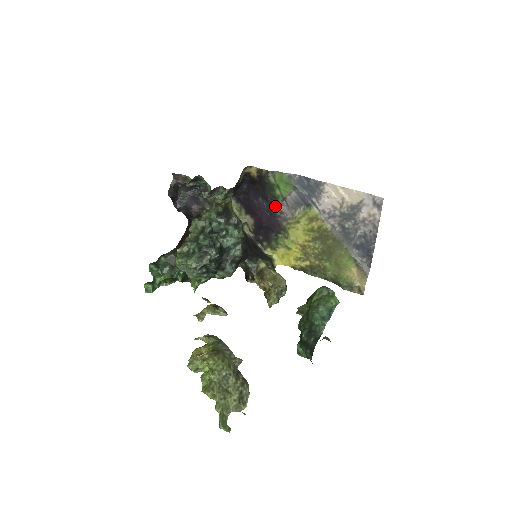
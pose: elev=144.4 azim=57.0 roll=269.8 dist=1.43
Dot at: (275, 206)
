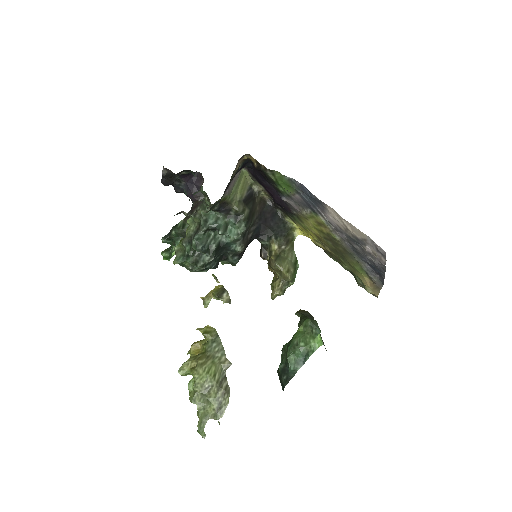
Dot at: (281, 198)
